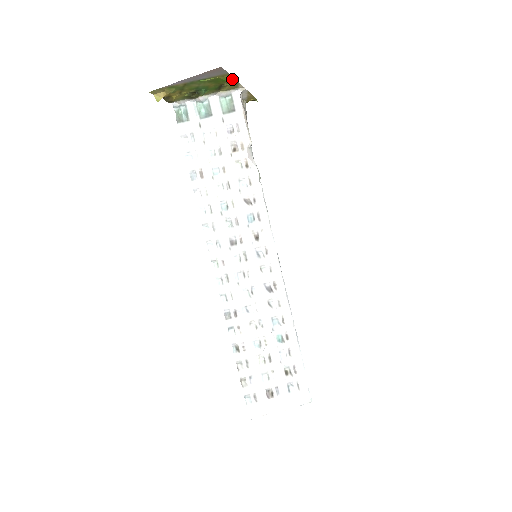
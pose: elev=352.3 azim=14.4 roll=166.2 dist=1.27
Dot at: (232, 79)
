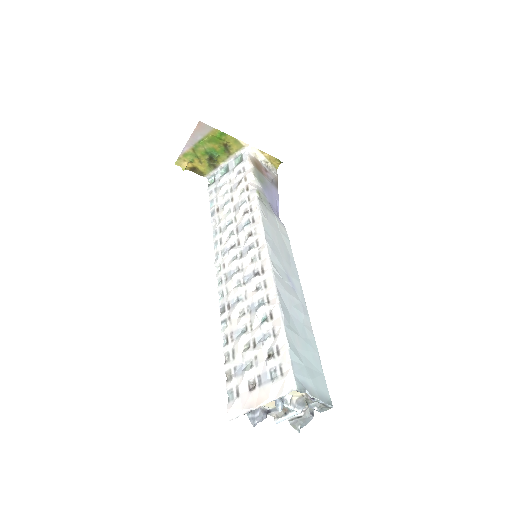
Dot at: (226, 136)
